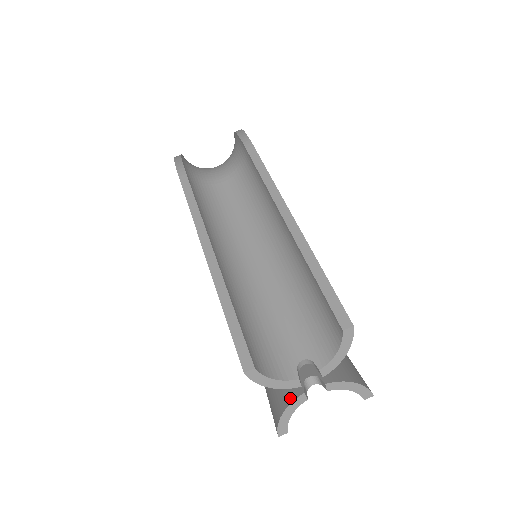
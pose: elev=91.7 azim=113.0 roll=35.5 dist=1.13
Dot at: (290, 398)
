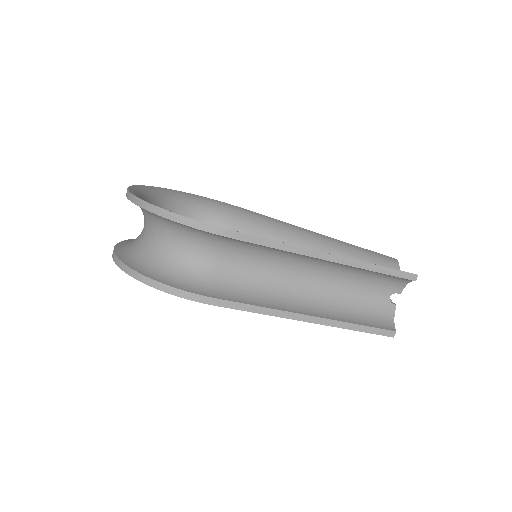
Dot at: occluded
